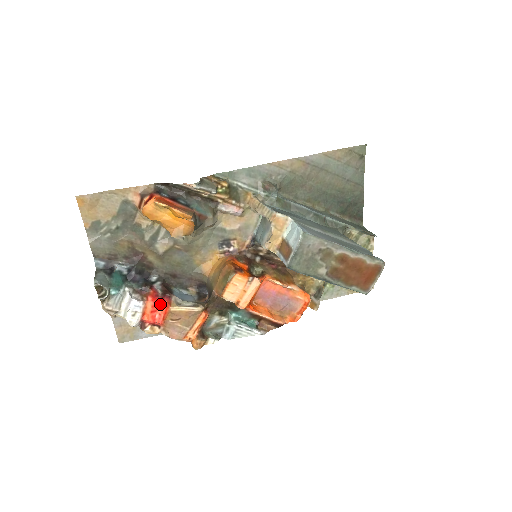
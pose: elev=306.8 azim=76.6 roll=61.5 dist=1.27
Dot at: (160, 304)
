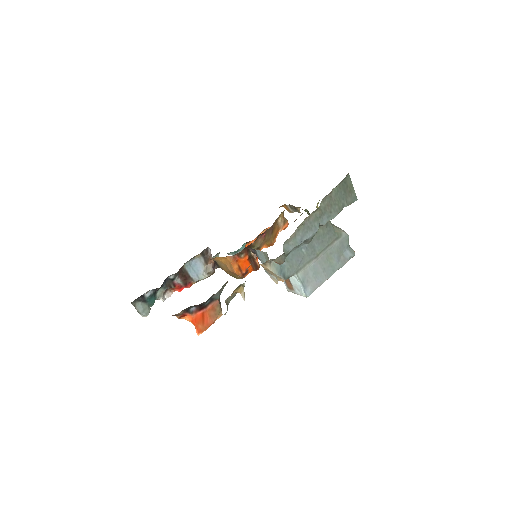
Dot at: occluded
